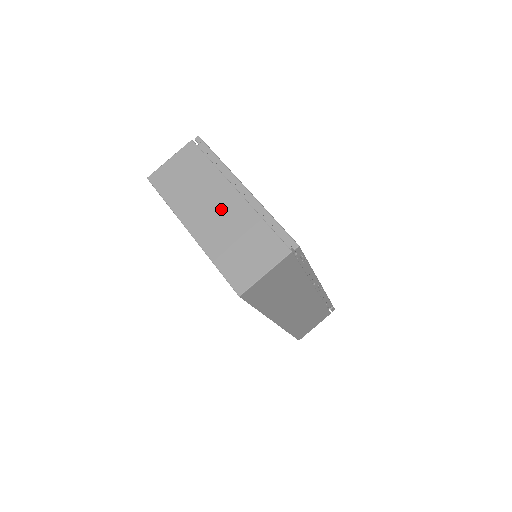
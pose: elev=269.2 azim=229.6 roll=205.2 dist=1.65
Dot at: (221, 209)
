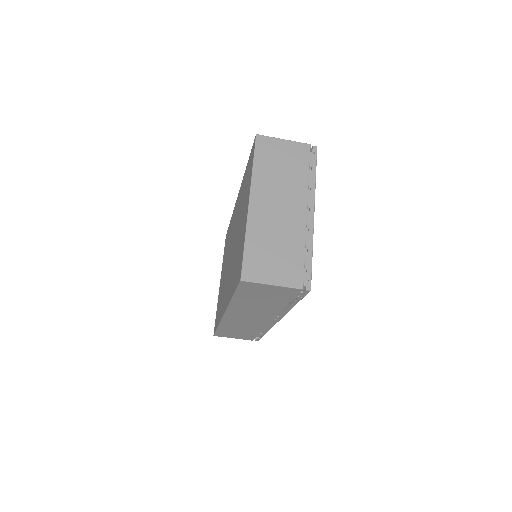
Dot at: (285, 211)
